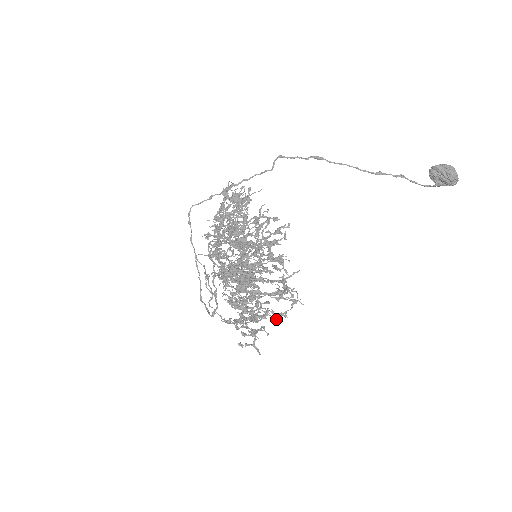
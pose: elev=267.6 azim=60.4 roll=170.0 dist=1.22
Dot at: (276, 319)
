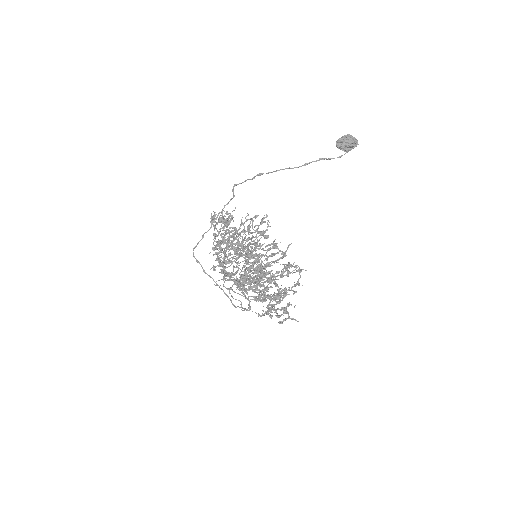
Dot at: (294, 293)
